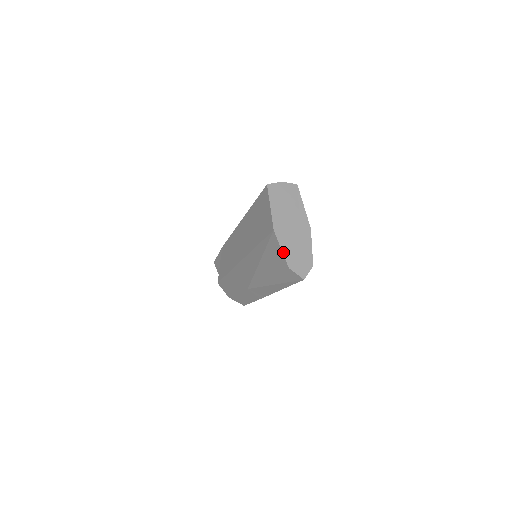
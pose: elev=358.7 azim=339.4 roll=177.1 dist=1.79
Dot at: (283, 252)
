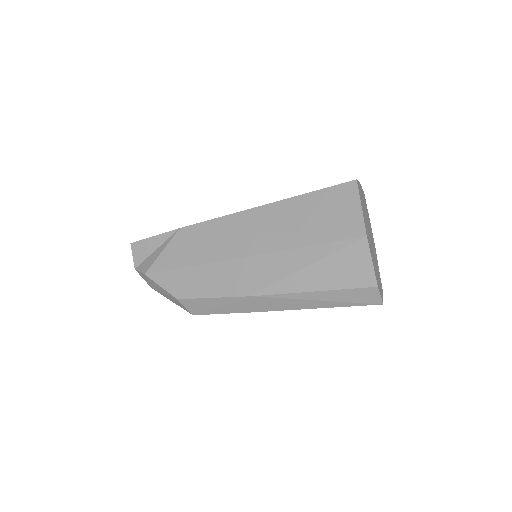
Dot at: (373, 266)
